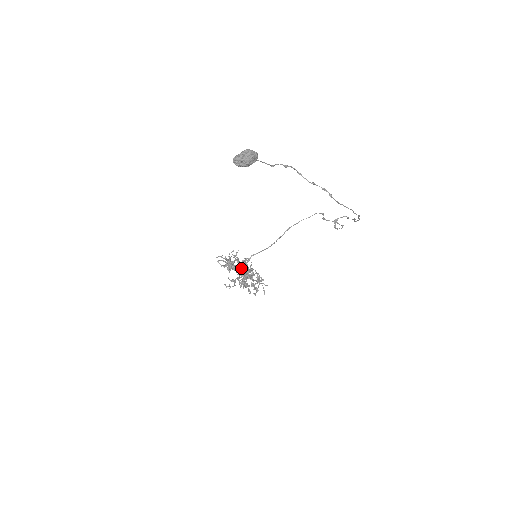
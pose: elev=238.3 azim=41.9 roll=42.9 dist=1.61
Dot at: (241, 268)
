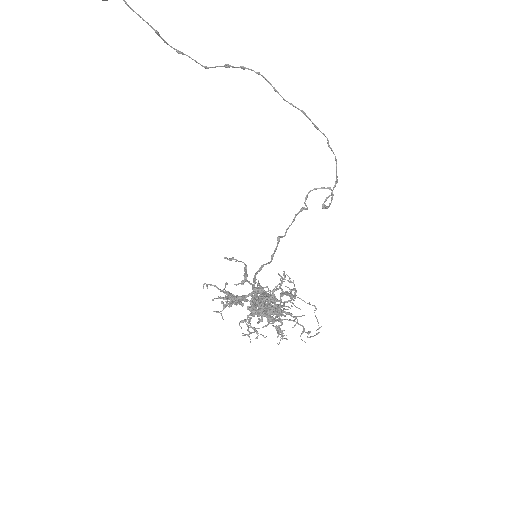
Dot at: (253, 295)
